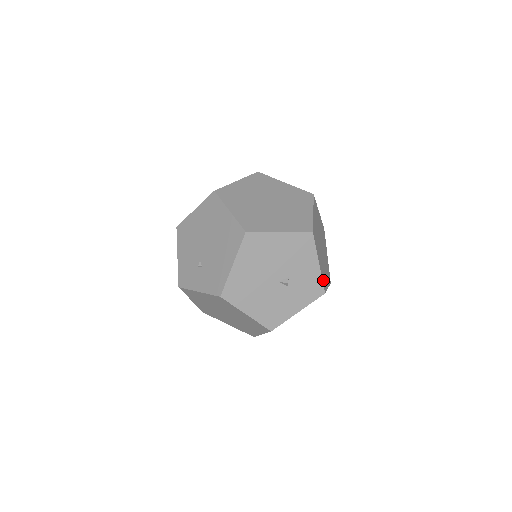
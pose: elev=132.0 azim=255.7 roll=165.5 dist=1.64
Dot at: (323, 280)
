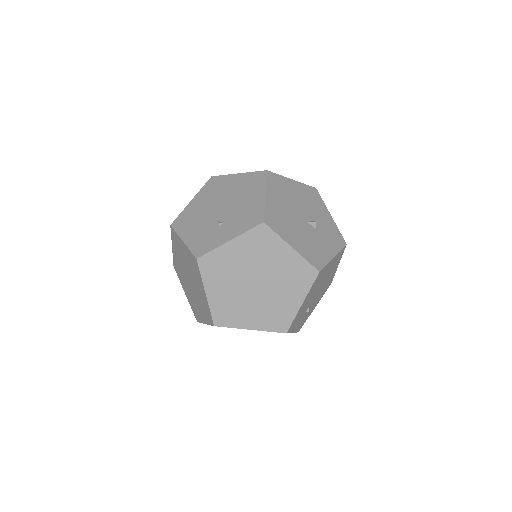
Dot at: occluded
